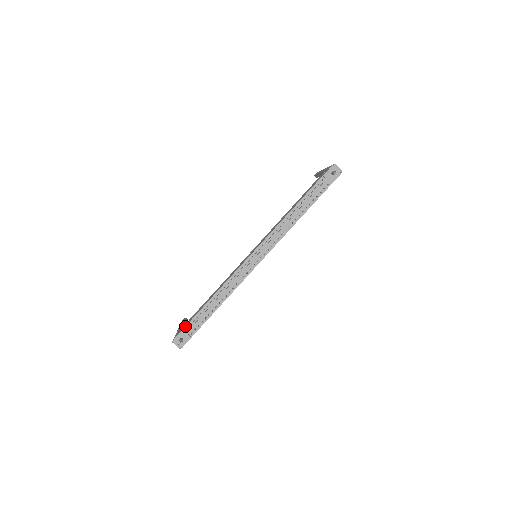
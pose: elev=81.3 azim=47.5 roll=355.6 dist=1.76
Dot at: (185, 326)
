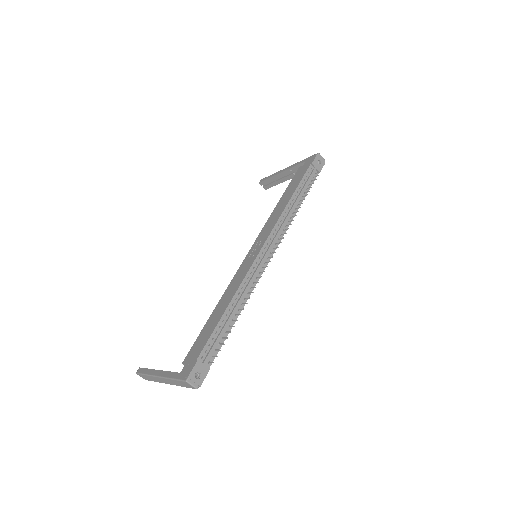
Dot at: (199, 354)
